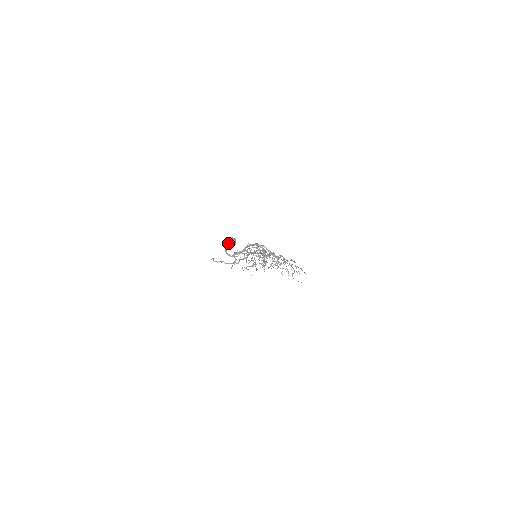
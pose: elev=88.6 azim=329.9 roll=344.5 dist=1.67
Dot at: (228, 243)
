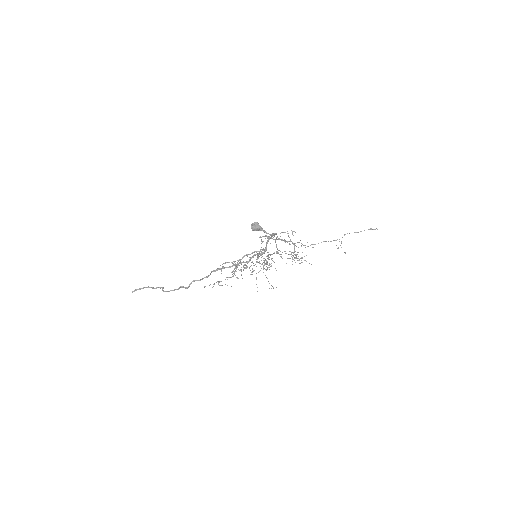
Dot at: (260, 226)
